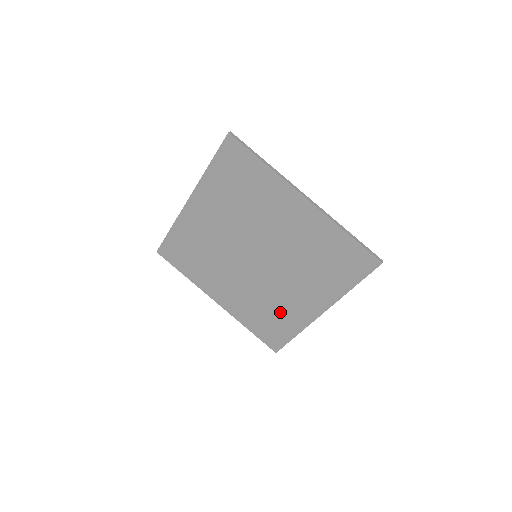
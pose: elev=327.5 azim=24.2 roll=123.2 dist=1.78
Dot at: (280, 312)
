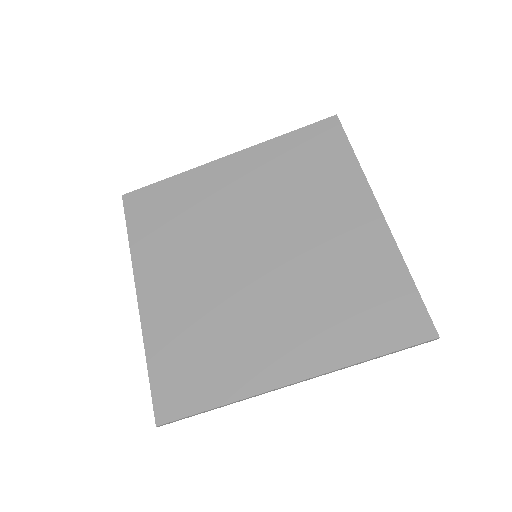
Dot at: (225, 352)
